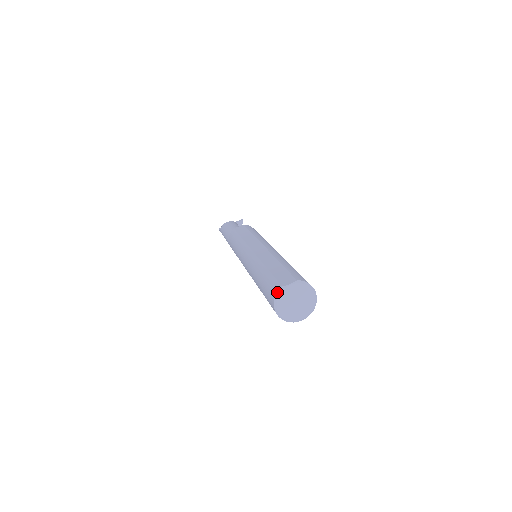
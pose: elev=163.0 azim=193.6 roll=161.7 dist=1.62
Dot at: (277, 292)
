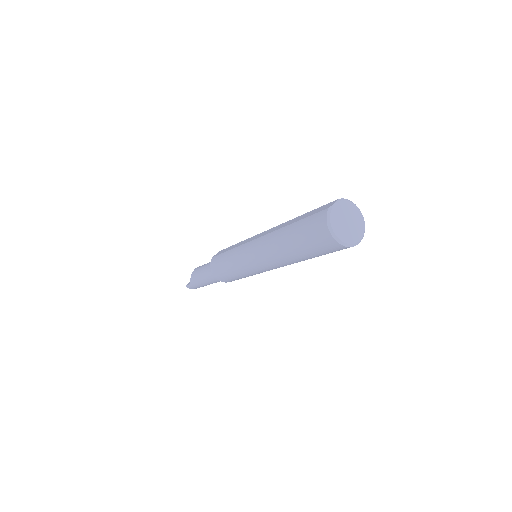
Dot at: (326, 215)
